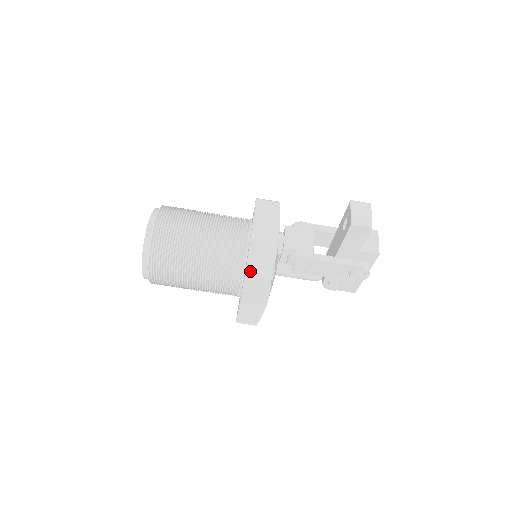
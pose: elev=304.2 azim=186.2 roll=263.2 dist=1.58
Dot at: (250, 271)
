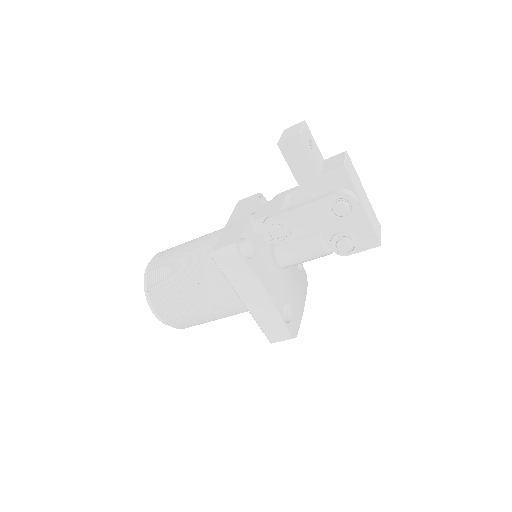
Dot at: (215, 252)
